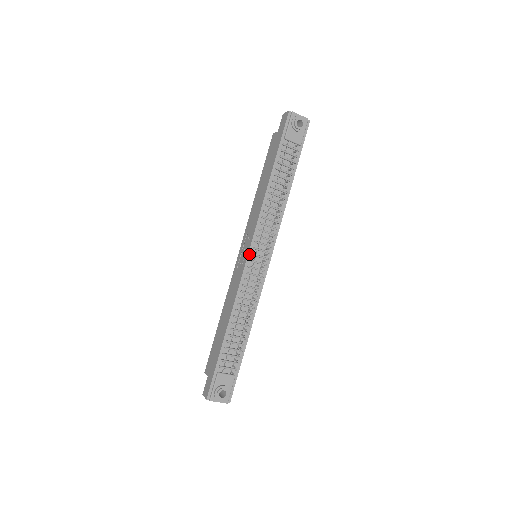
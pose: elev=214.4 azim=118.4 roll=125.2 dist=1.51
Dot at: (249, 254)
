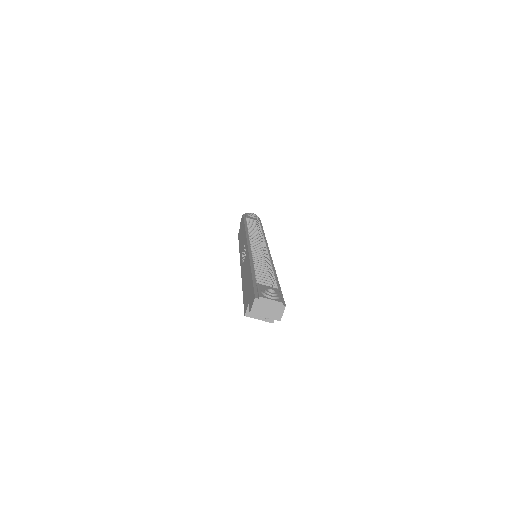
Dot at: (248, 244)
